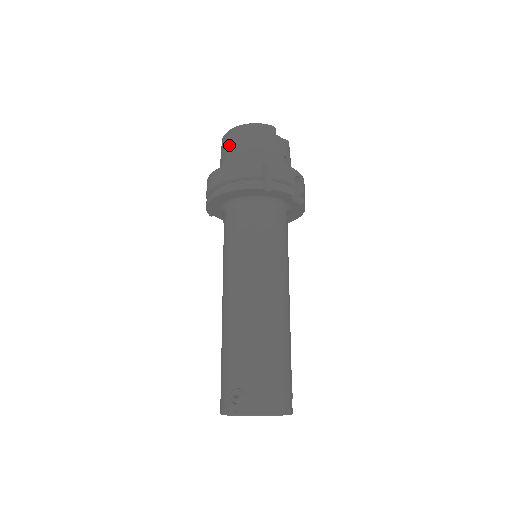
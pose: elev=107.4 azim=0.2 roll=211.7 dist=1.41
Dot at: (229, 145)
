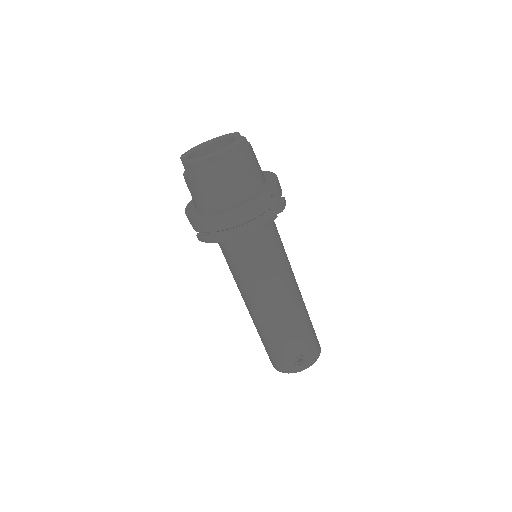
Dot at: (216, 177)
